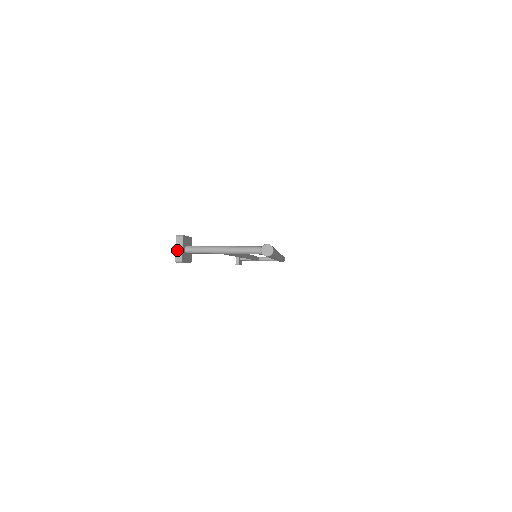
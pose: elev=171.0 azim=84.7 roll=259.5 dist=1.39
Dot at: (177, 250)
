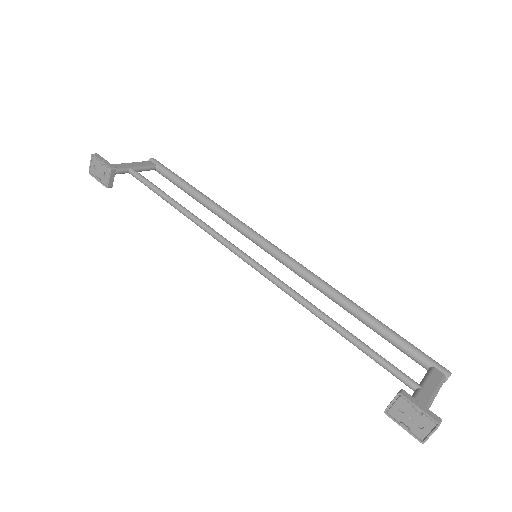
Dot at: occluded
